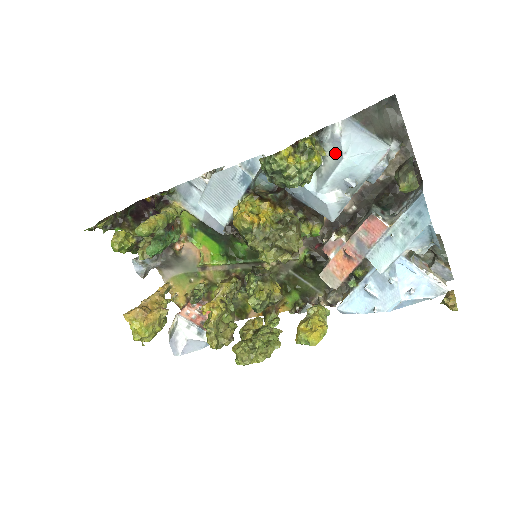
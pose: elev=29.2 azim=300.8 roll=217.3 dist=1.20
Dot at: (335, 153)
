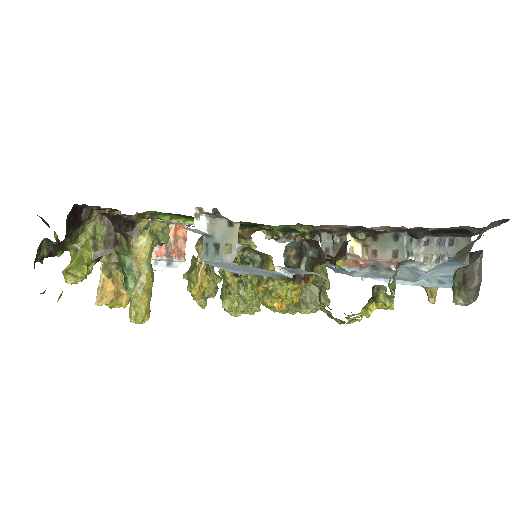
Dot at: (408, 276)
